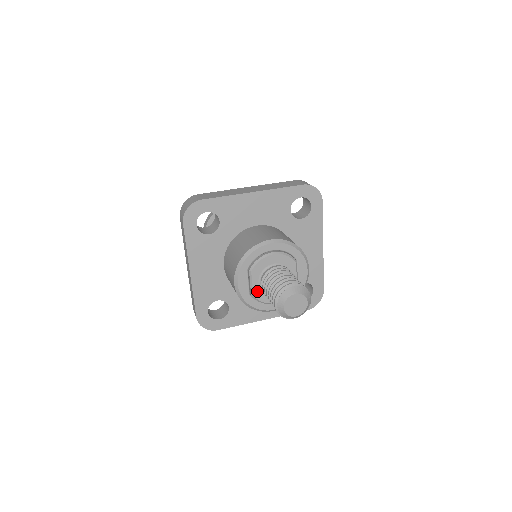
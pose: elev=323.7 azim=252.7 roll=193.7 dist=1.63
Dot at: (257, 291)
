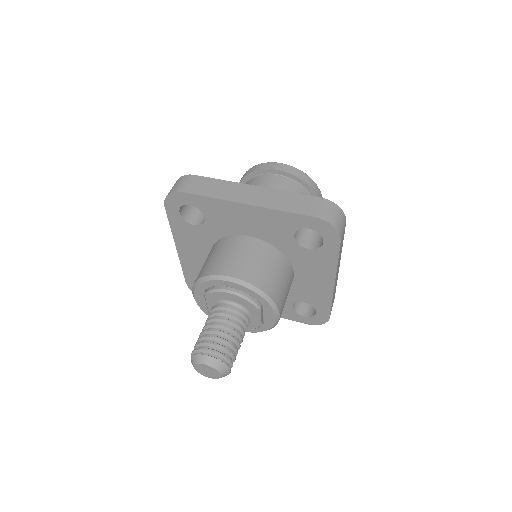
Dot at: occluded
